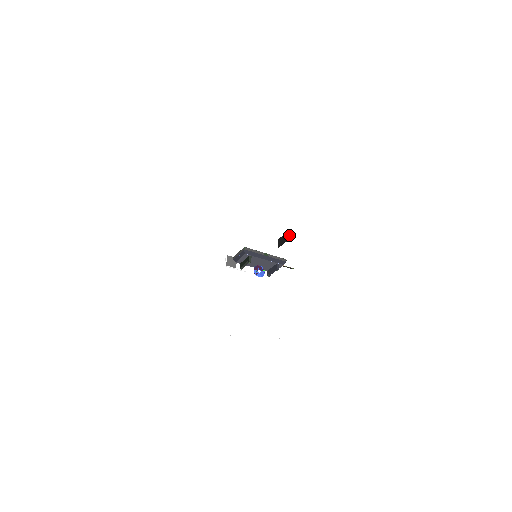
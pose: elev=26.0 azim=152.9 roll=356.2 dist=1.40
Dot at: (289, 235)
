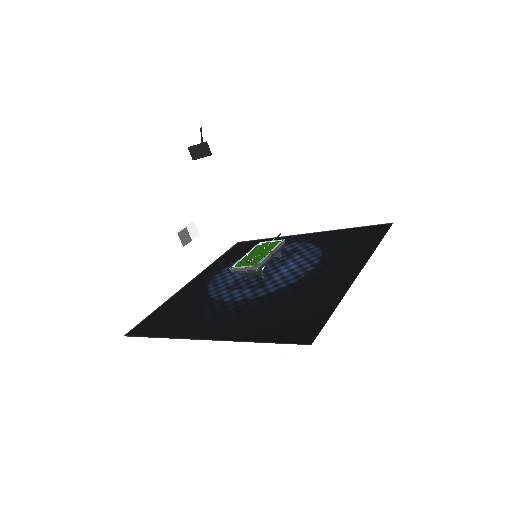
Dot at: occluded
